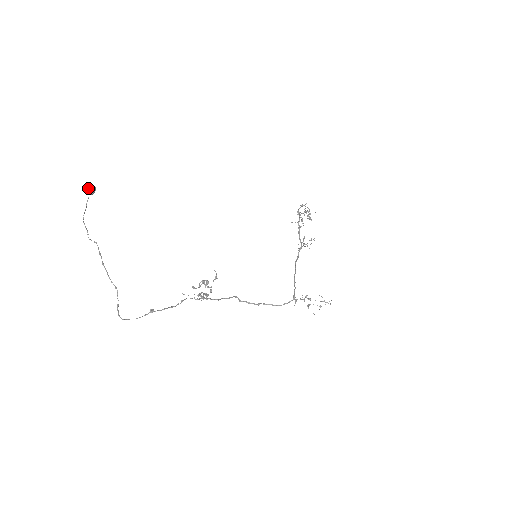
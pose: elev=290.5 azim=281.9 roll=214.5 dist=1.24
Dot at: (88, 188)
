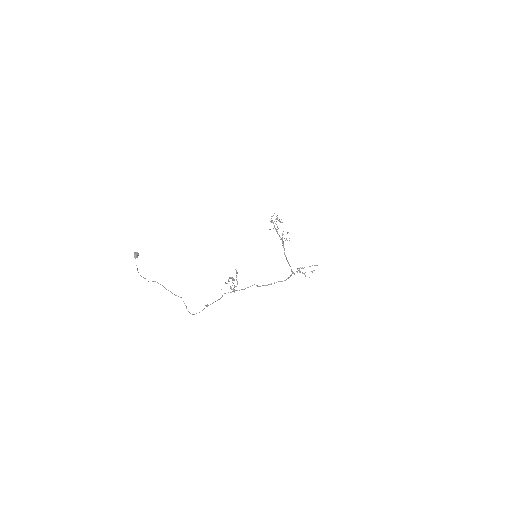
Dot at: occluded
